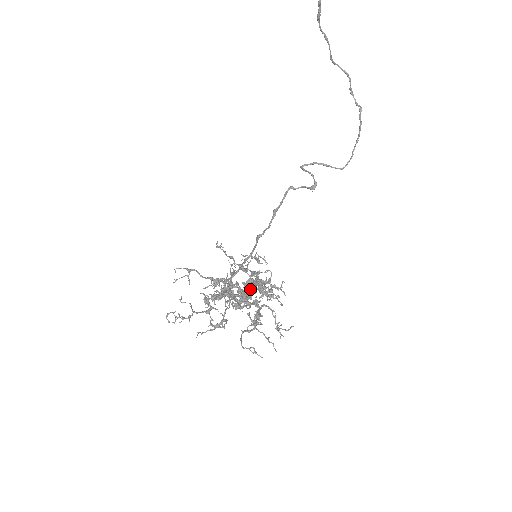
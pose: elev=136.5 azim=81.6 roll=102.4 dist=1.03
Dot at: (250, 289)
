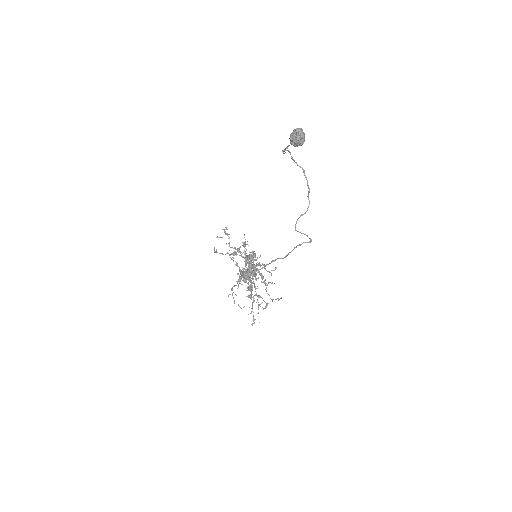
Dot at: (253, 268)
